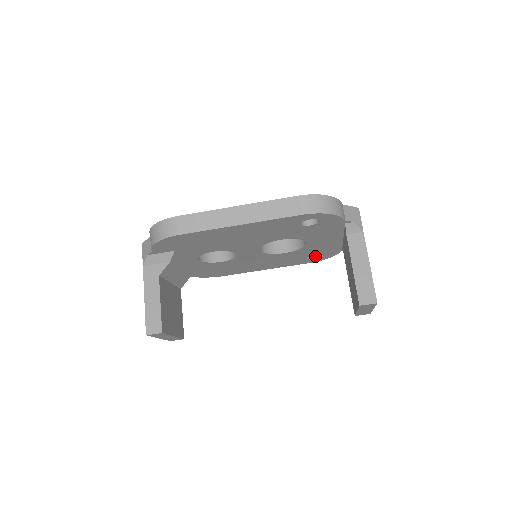
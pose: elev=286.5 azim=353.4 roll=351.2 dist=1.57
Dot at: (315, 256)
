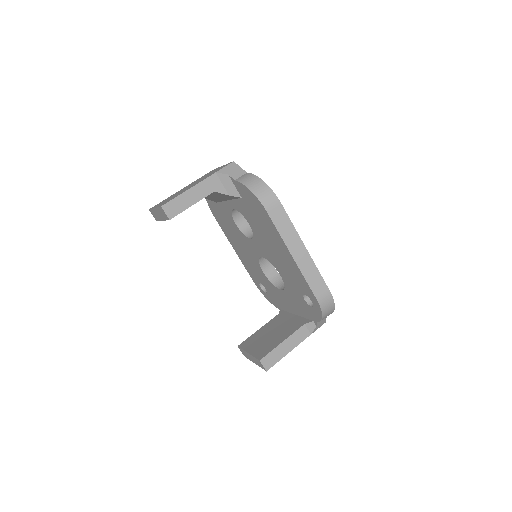
Dot at: (263, 287)
